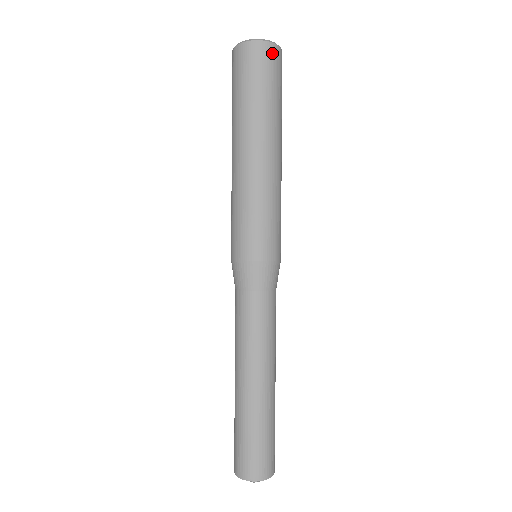
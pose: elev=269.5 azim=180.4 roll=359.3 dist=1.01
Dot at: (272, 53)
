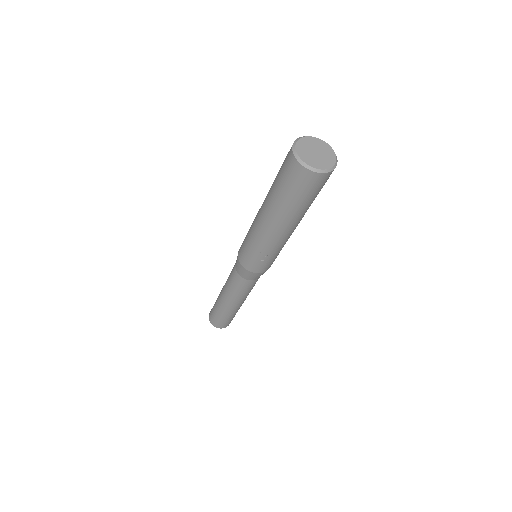
Dot at: (322, 179)
